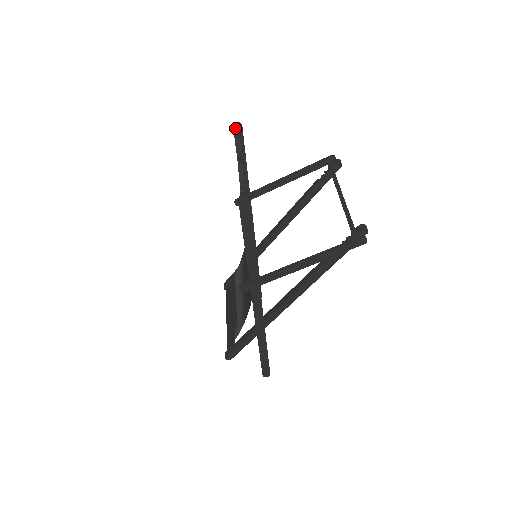
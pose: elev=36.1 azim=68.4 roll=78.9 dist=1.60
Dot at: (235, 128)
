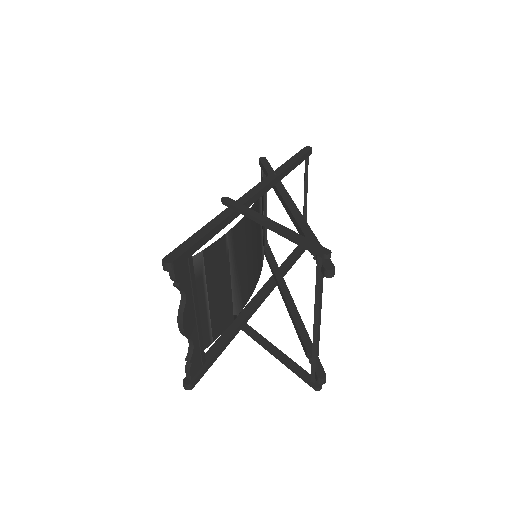
Dot at: (165, 268)
